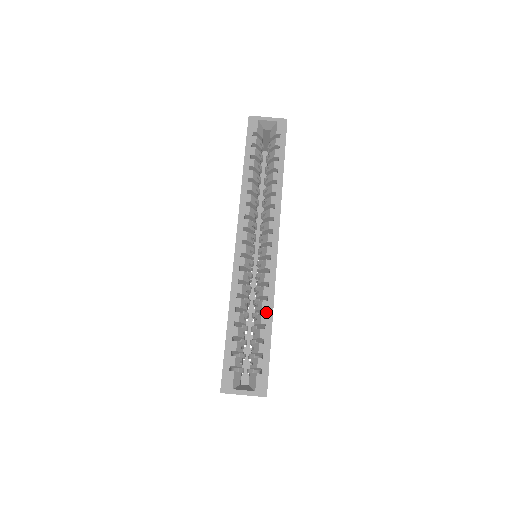
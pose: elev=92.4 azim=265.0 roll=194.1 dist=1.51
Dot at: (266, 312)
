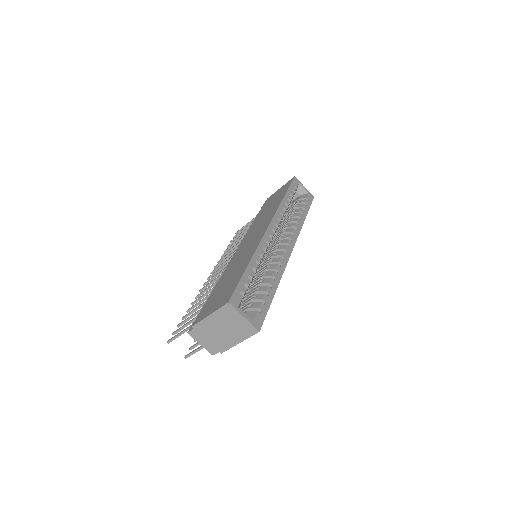
Dot at: (274, 280)
